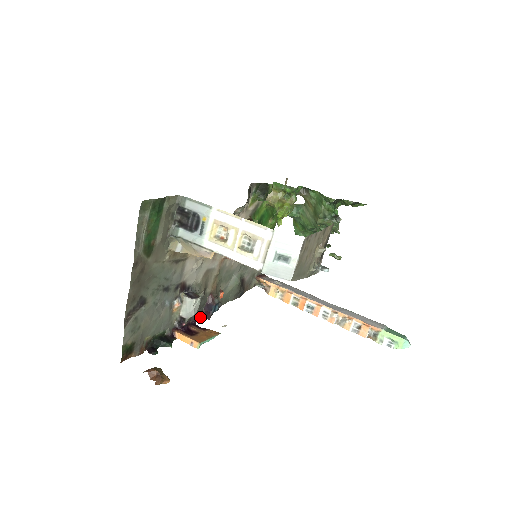
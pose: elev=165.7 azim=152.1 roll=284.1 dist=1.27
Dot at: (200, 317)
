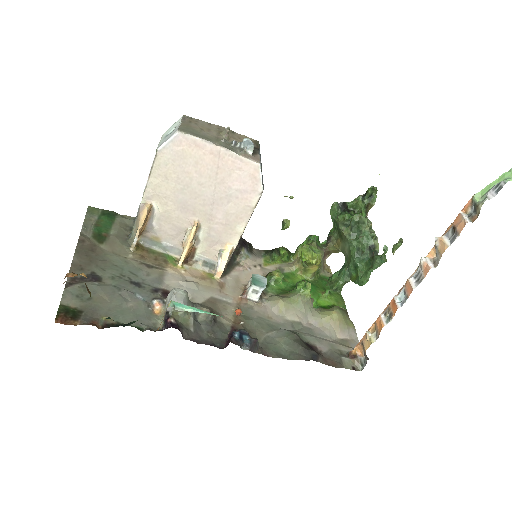
Dot at: occluded
